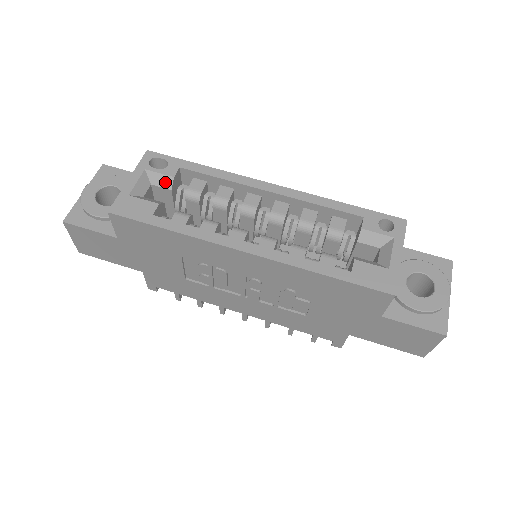
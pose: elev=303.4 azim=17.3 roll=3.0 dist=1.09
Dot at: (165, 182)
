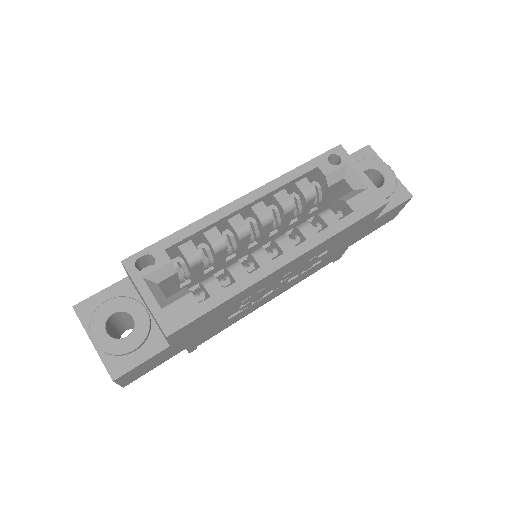
Dot at: (167, 271)
